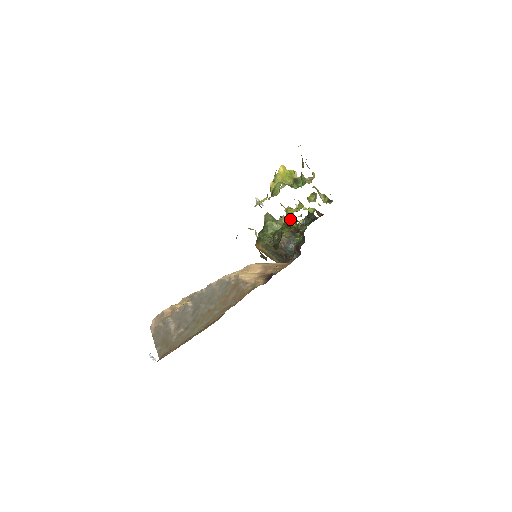
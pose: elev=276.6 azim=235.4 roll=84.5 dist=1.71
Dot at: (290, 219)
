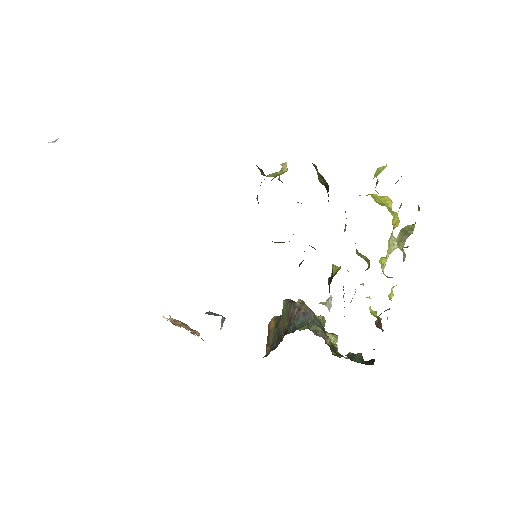
Dot at: (337, 266)
